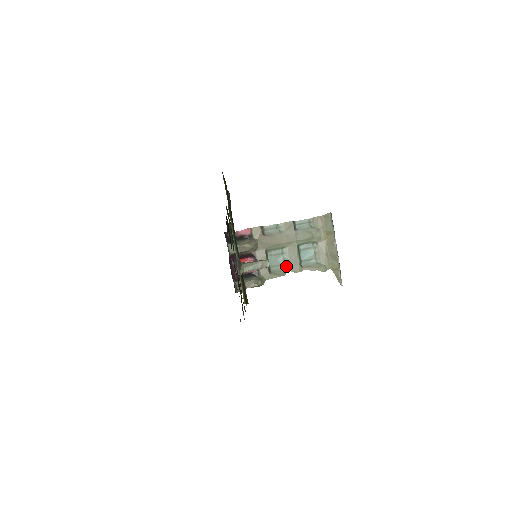
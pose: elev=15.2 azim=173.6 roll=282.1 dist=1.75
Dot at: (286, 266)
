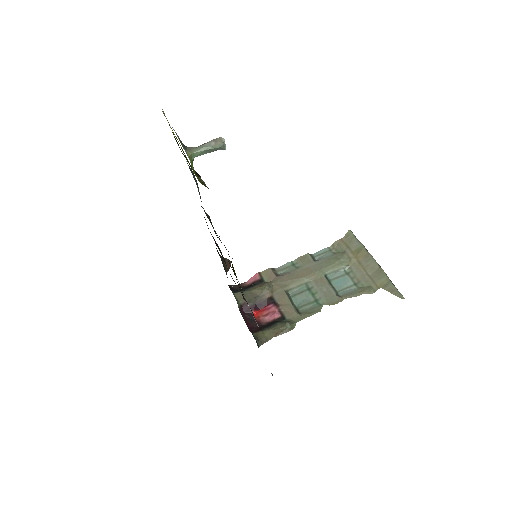
Dot at: (319, 302)
